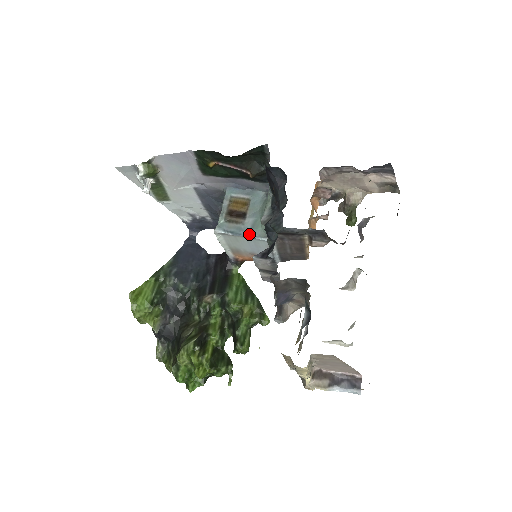
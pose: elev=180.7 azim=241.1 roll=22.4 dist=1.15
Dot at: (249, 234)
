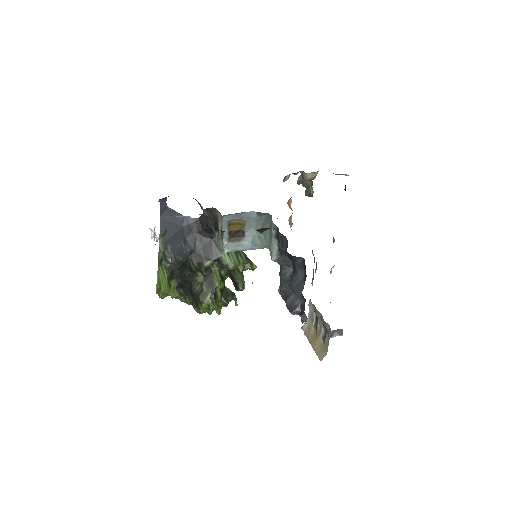
Dot at: (251, 248)
